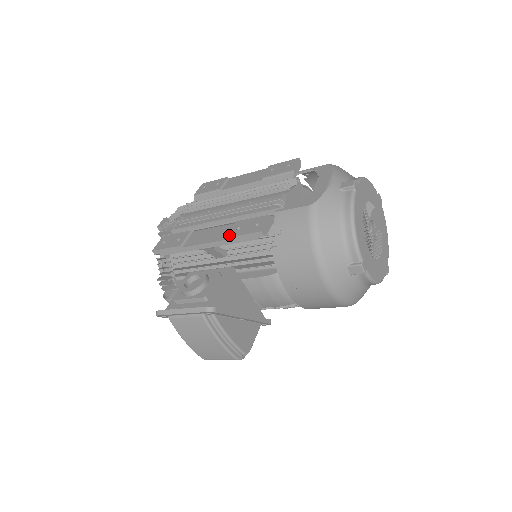
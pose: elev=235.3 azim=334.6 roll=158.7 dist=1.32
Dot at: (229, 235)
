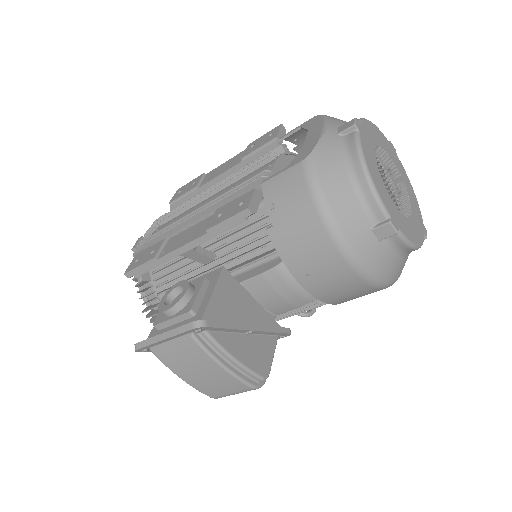
Dot at: (209, 226)
